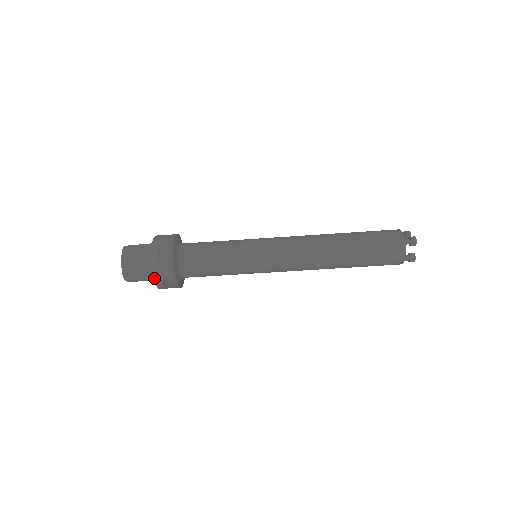
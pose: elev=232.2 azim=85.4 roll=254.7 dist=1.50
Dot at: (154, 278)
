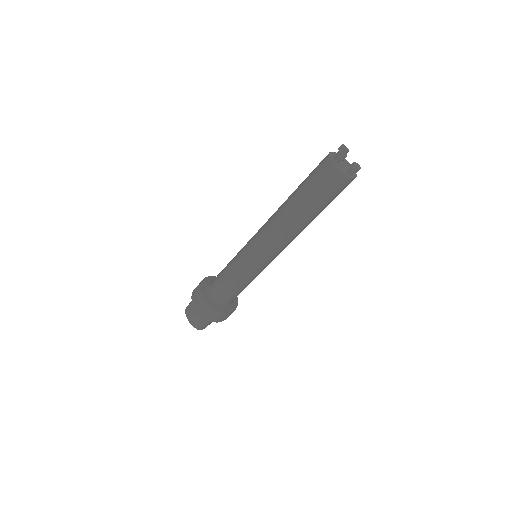
Dot at: (206, 319)
